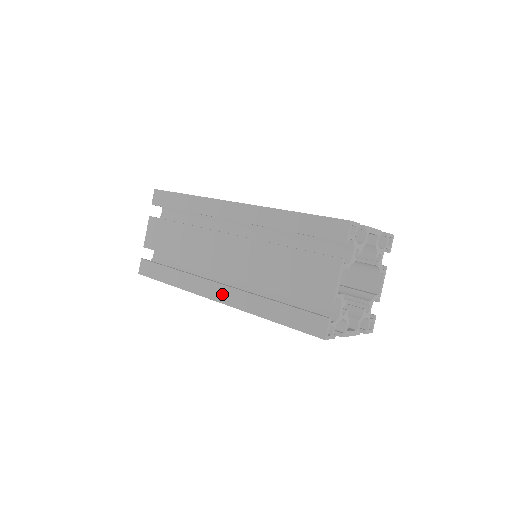
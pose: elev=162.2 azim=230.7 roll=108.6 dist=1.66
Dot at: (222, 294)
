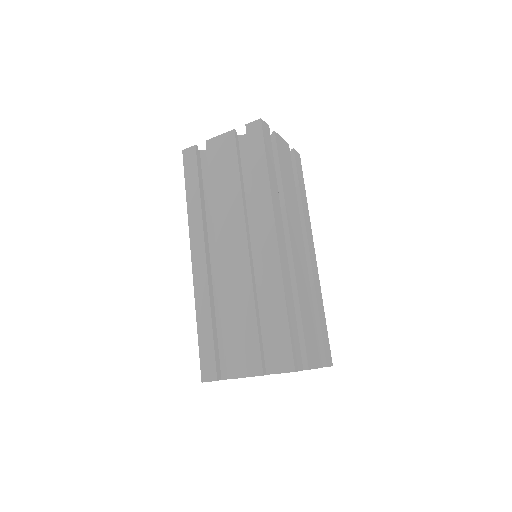
Dot at: (199, 263)
